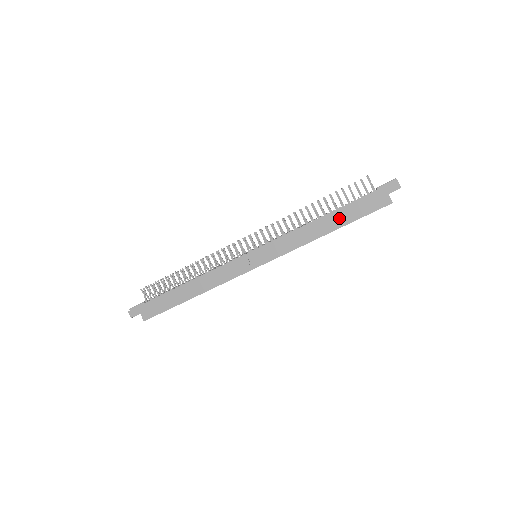
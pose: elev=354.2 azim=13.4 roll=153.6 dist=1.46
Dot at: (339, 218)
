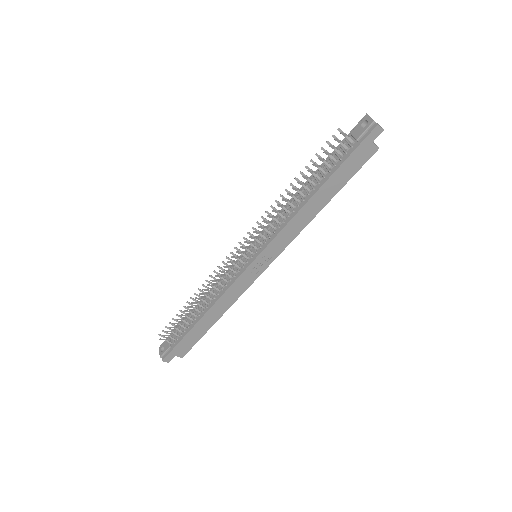
Dot at: (330, 189)
